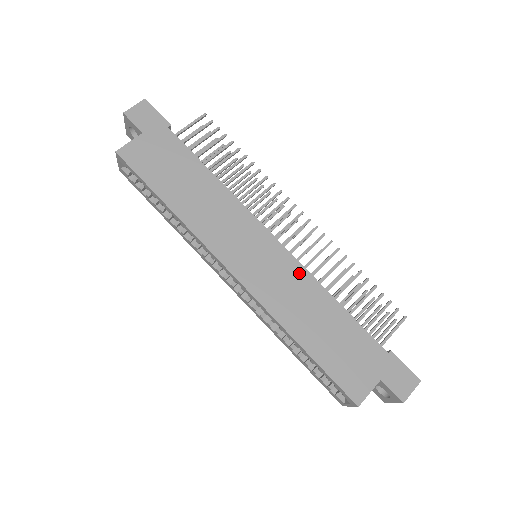
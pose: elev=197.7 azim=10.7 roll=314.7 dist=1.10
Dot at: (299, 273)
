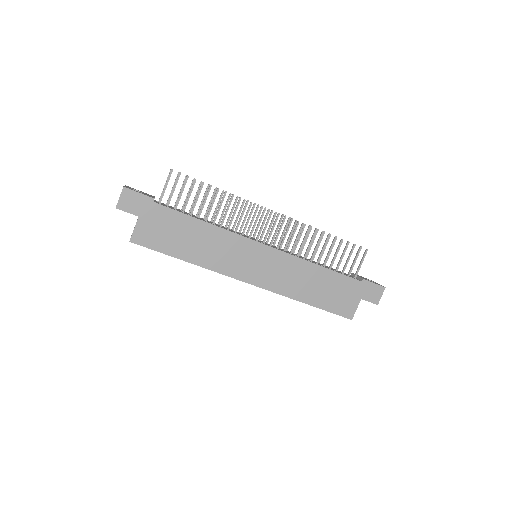
Dot at: (290, 261)
